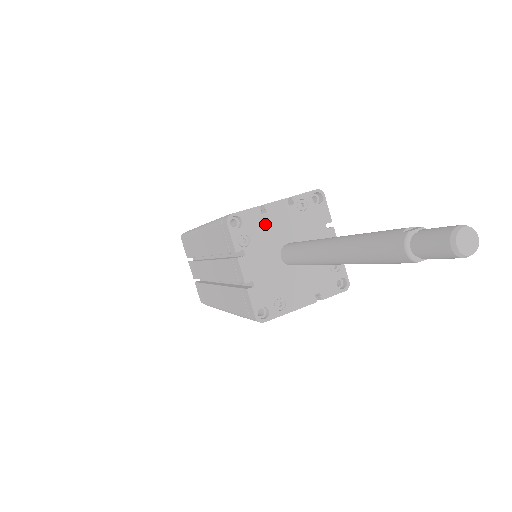
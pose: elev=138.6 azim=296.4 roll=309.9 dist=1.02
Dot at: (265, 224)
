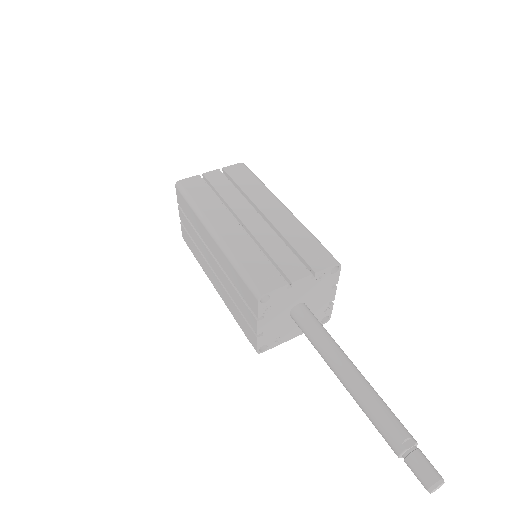
Dot at: (287, 295)
